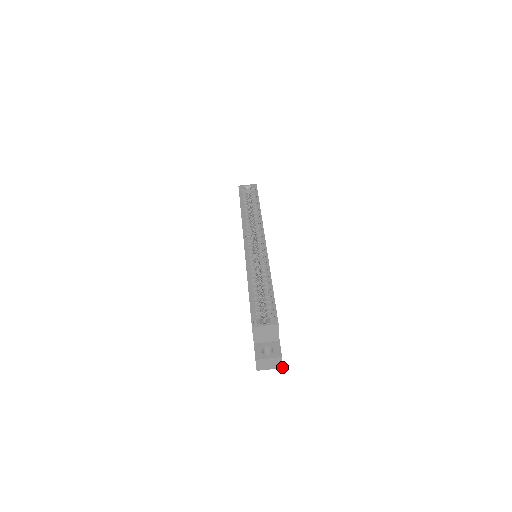
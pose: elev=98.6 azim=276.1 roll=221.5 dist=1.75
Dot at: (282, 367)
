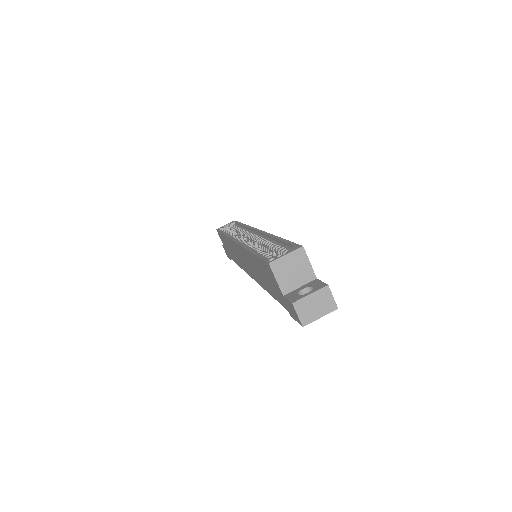
Dot at: (336, 307)
